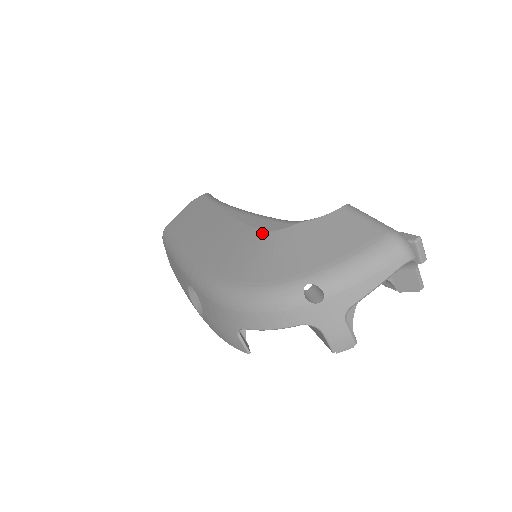
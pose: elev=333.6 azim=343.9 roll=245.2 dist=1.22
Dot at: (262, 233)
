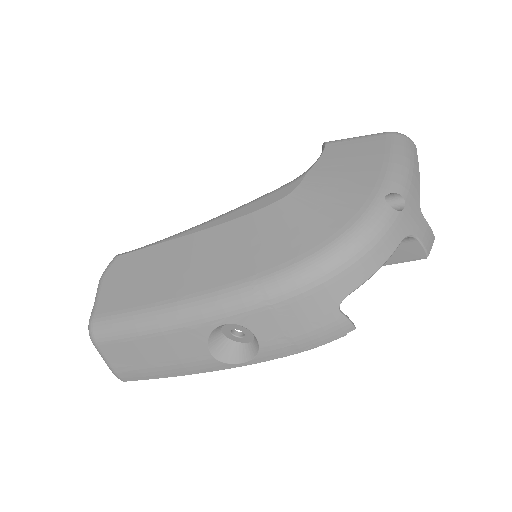
Dot at: (278, 204)
